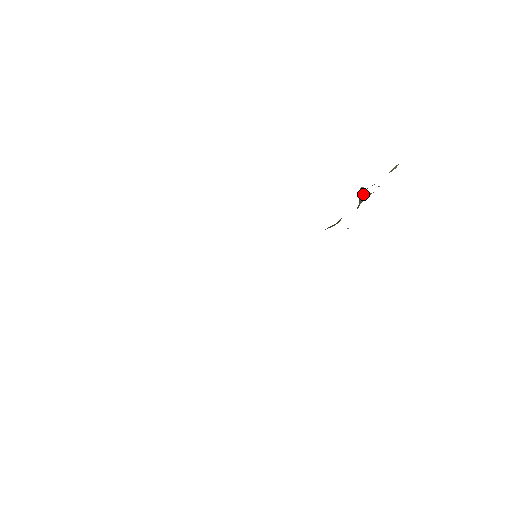
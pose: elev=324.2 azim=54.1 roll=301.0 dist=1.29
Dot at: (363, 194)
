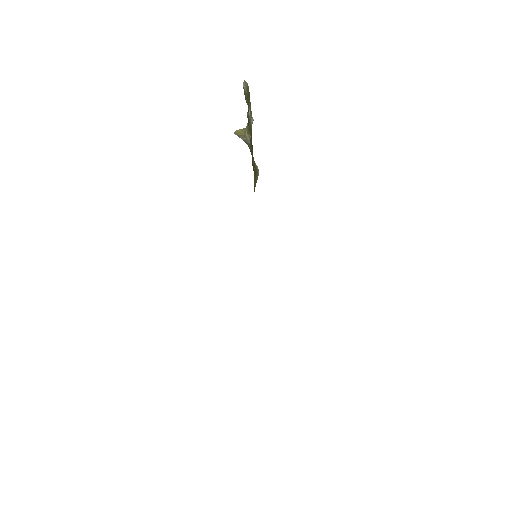
Dot at: (243, 134)
